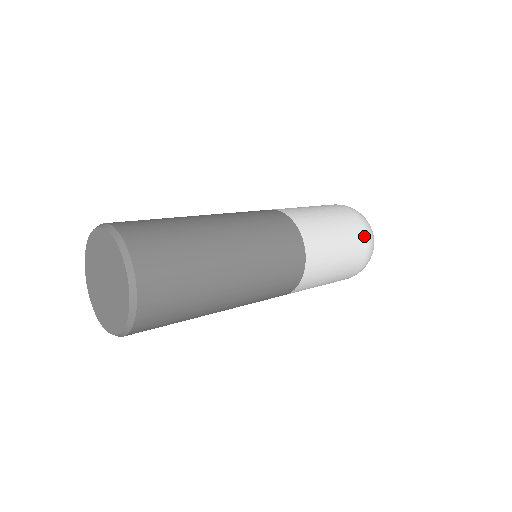
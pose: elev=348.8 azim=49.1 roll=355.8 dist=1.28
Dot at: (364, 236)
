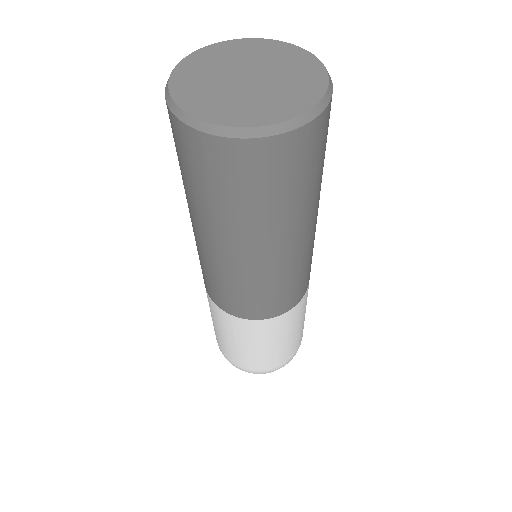
Dot at: occluded
